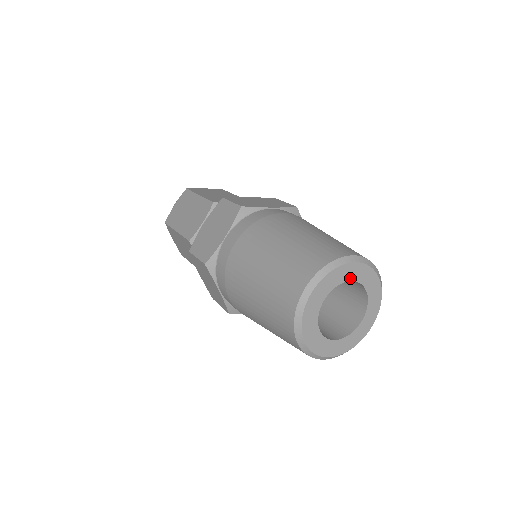
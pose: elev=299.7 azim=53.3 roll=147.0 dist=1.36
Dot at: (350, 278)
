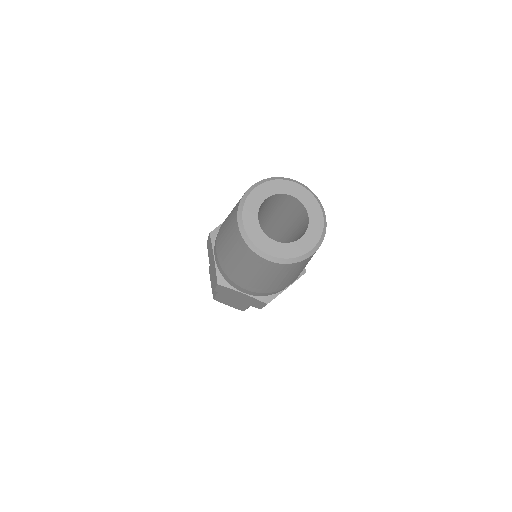
Dot at: (266, 196)
